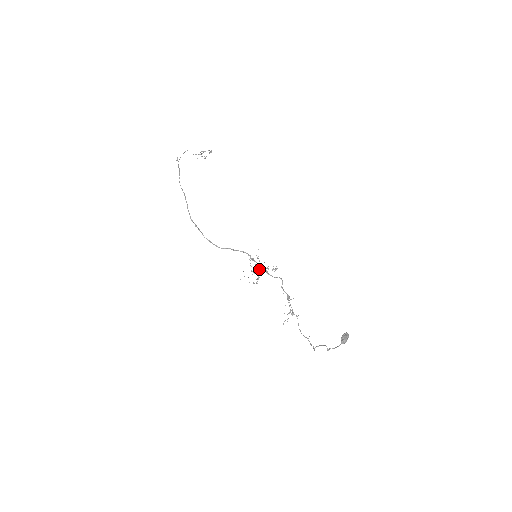
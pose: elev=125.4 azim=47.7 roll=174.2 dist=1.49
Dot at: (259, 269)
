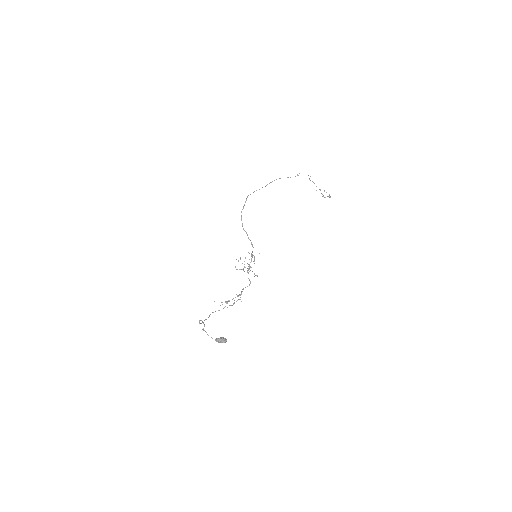
Dot at: (248, 264)
